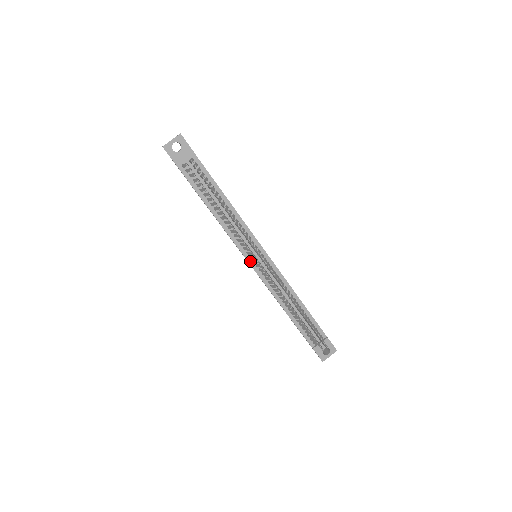
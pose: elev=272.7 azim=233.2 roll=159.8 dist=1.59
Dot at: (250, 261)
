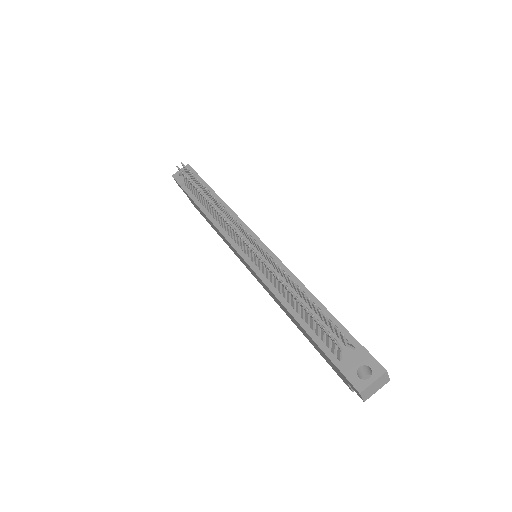
Dot at: (242, 253)
